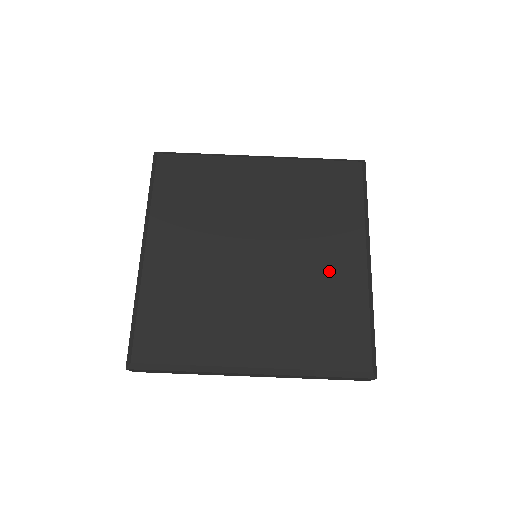
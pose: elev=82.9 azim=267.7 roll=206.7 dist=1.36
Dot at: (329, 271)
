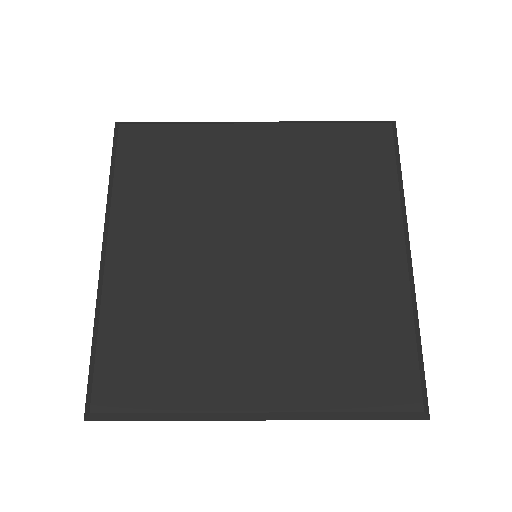
Dot at: (356, 272)
